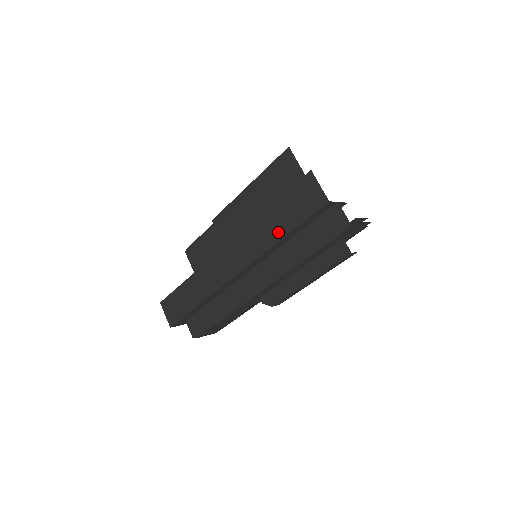
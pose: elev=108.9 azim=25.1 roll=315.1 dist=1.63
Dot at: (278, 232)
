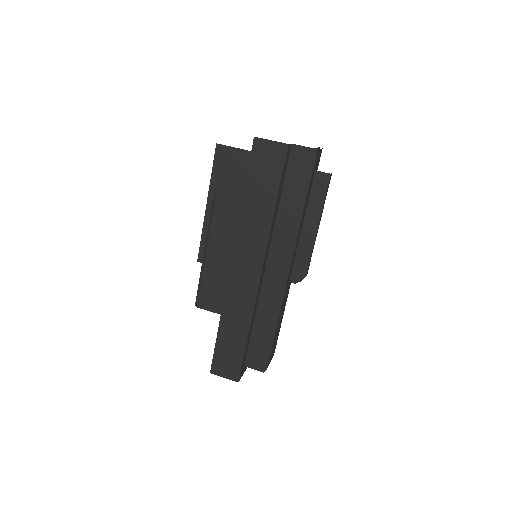
Dot at: (267, 206)
